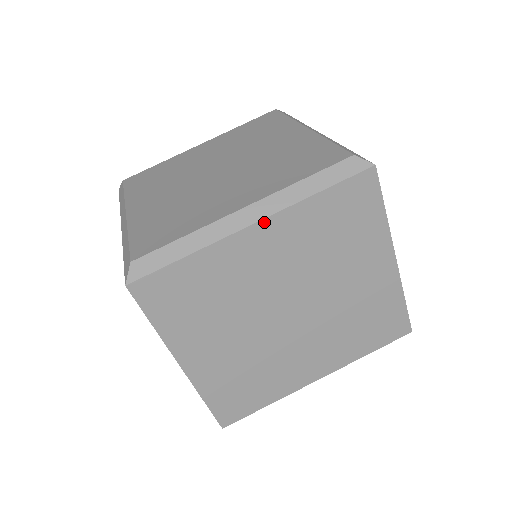
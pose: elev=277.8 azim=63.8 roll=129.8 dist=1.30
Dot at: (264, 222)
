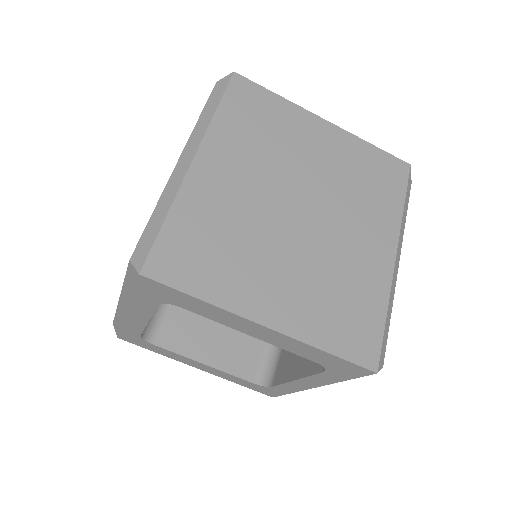
Dot at: (200, 152)
